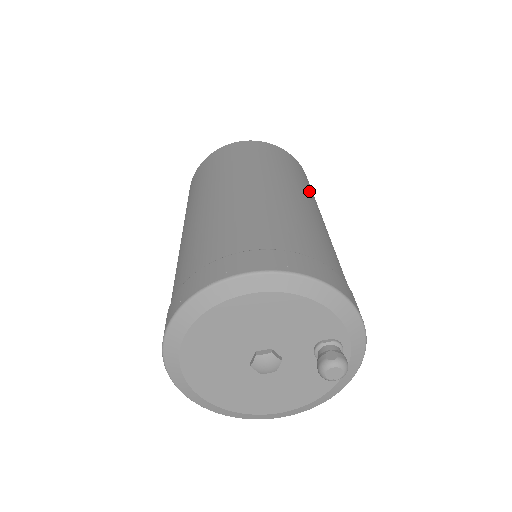
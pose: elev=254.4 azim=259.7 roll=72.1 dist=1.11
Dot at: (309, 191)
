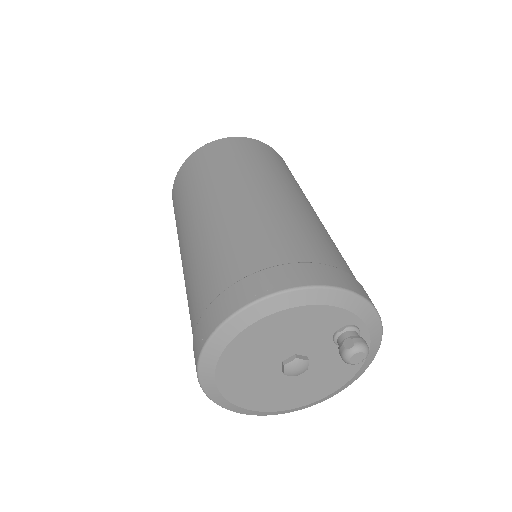
Dot at: (280, 174)
